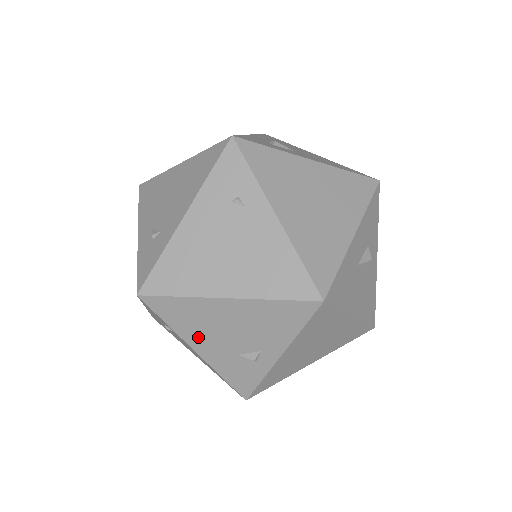
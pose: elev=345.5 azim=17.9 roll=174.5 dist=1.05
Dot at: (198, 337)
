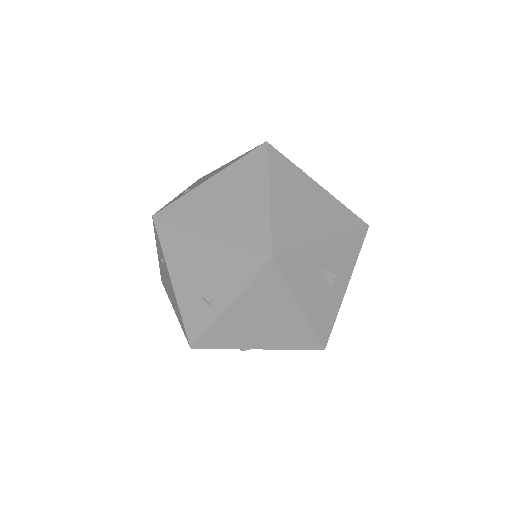
Dot at: (178, 267)
